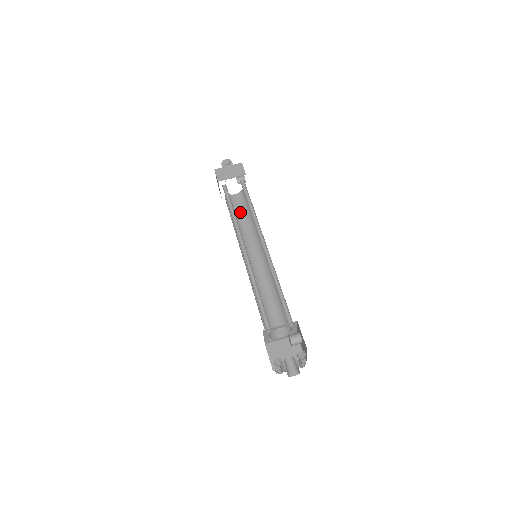
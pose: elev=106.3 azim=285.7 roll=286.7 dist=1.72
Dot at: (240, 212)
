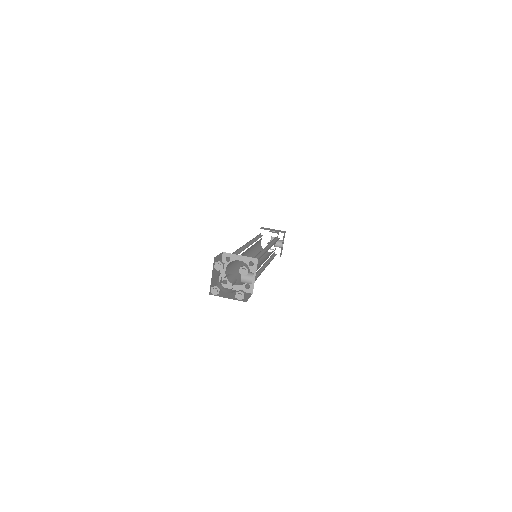
Dot at: (264, 255)
